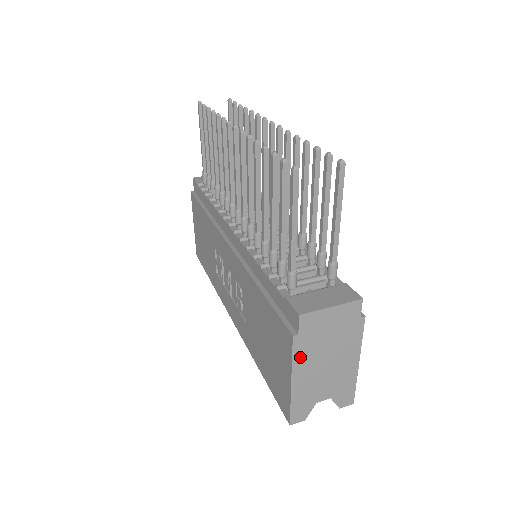
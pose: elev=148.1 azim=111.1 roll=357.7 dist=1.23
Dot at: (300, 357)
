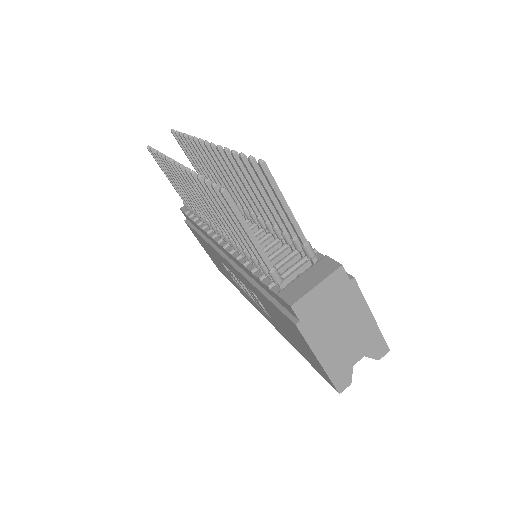
Dot at: (313, 338)
